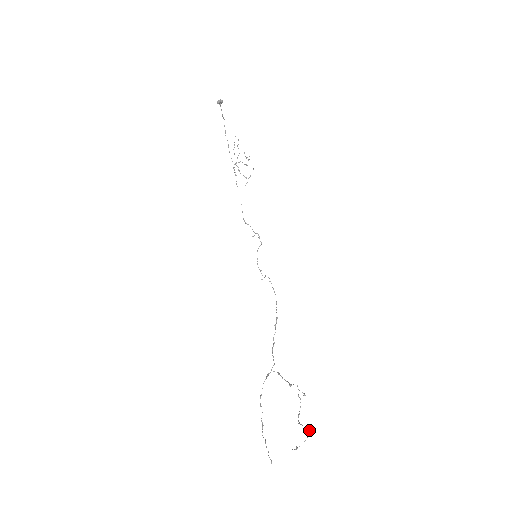
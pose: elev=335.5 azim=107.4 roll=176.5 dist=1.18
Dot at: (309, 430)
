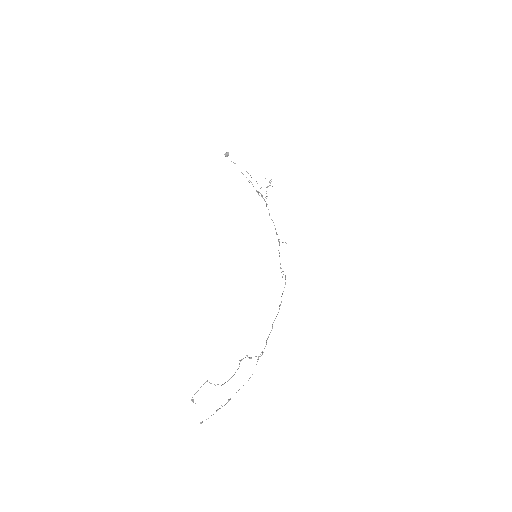
Dot at: (204, 383)
